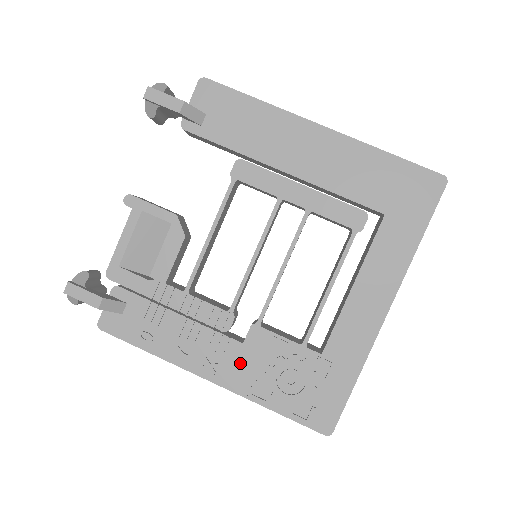
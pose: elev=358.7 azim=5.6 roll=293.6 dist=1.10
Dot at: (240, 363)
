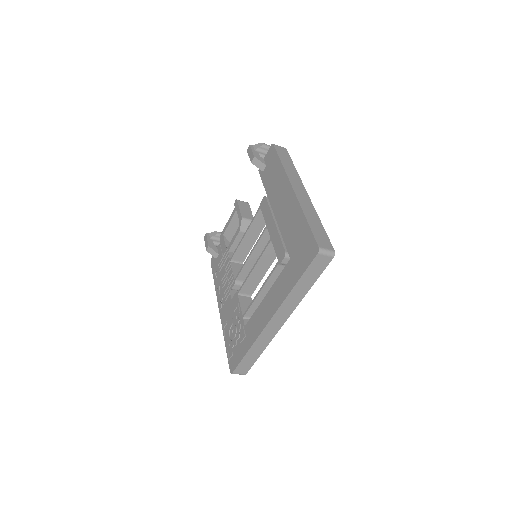
Dot at: (227, 309)
